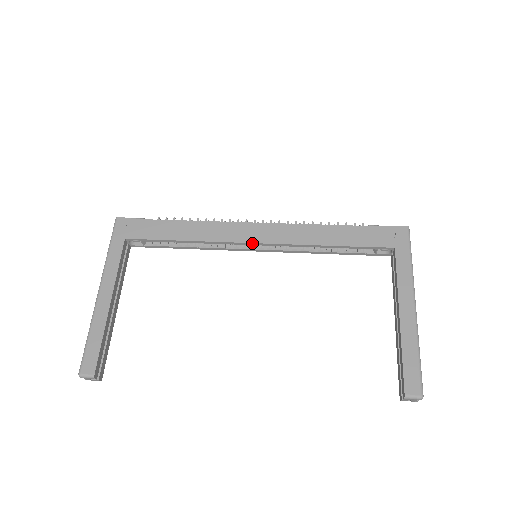
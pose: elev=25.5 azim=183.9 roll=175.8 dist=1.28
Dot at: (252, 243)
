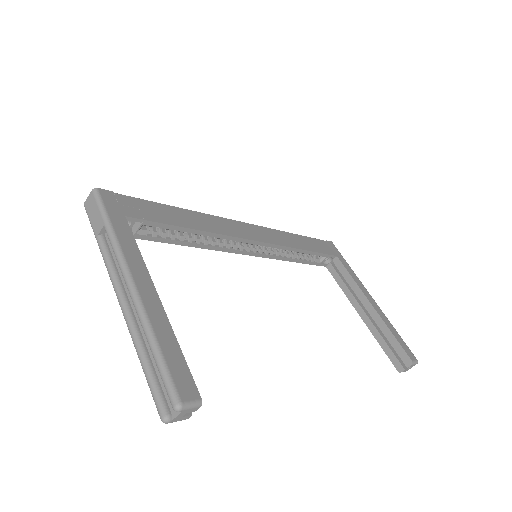
Dot at: (254, 241)
